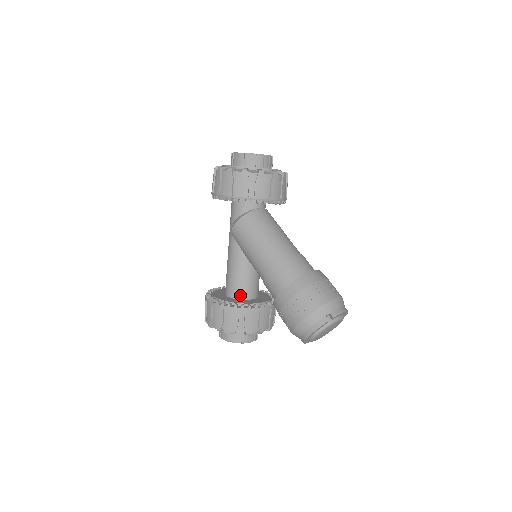
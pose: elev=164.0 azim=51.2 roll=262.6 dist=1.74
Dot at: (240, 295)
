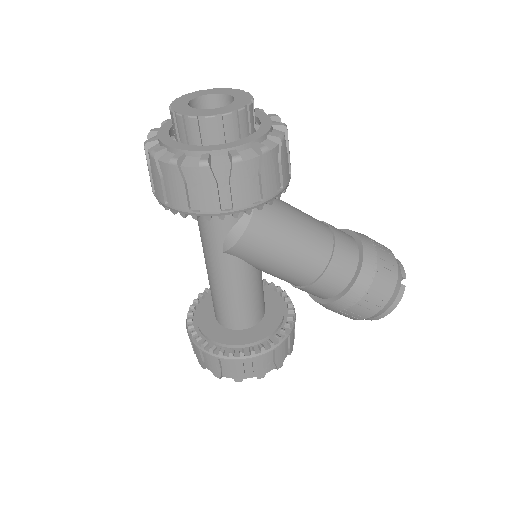
Dot at: (258, 318)
